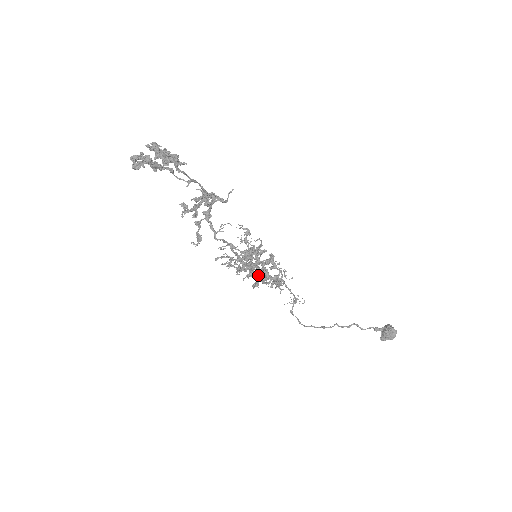
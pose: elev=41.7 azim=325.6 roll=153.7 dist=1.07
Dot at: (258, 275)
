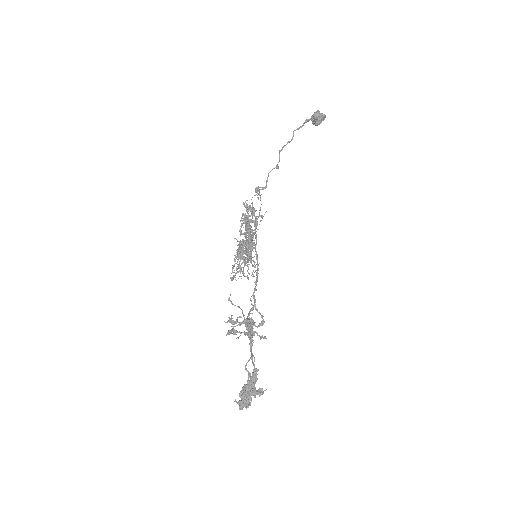
Dot at: (255, 247)
